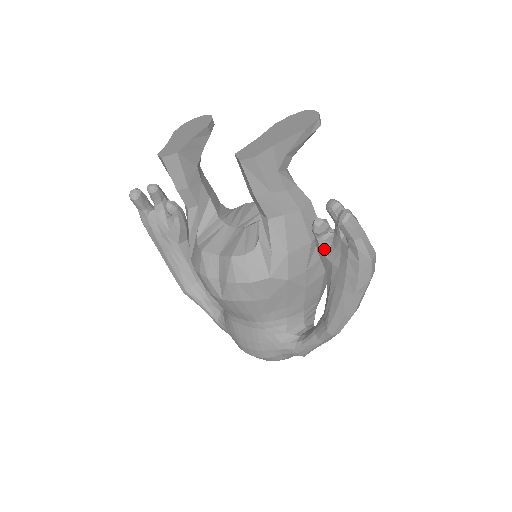
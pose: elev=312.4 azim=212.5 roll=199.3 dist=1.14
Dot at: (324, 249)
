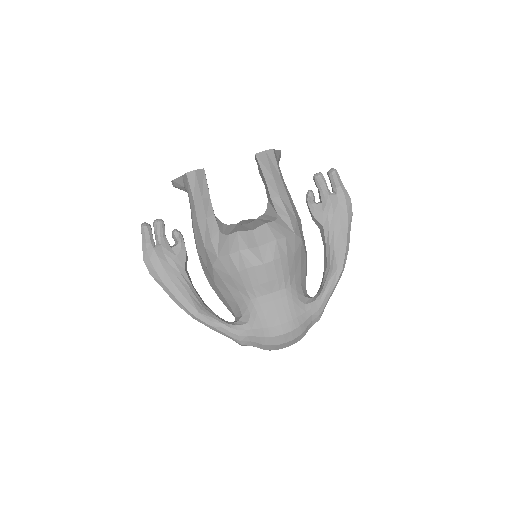
Dot at: (318, 209)
